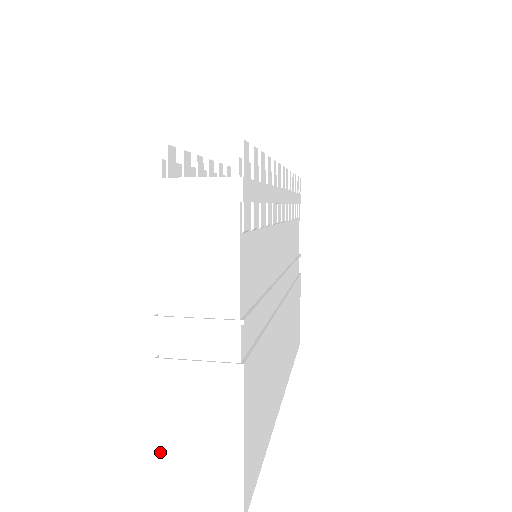
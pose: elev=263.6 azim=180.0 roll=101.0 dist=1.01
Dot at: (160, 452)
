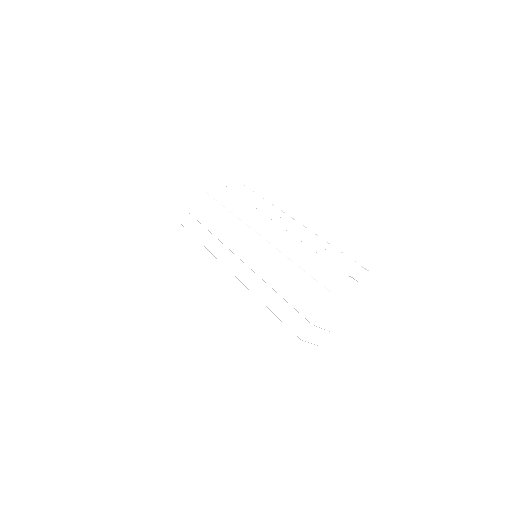
Dot at: (276, 375)
